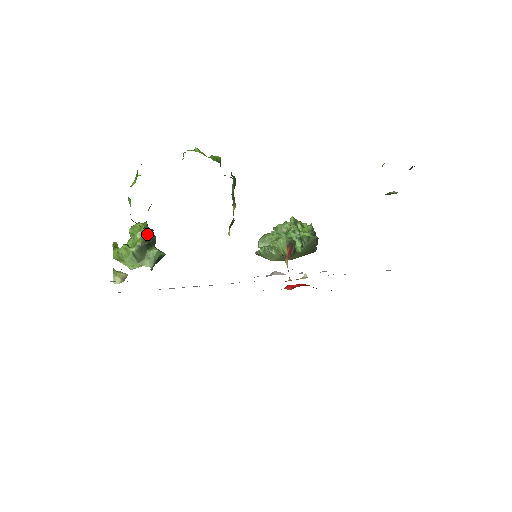
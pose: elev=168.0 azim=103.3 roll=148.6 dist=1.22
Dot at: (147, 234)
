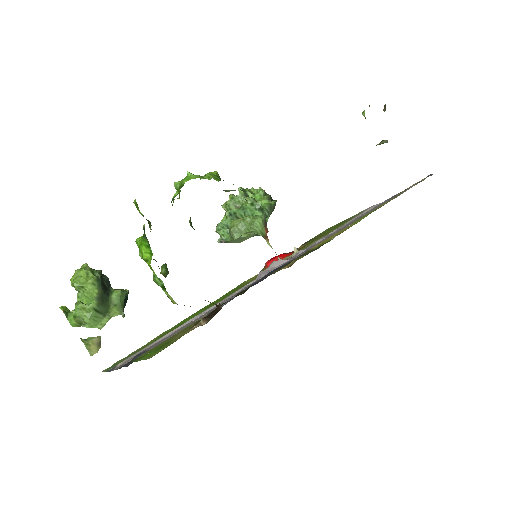
Dot at: (99, 279)
